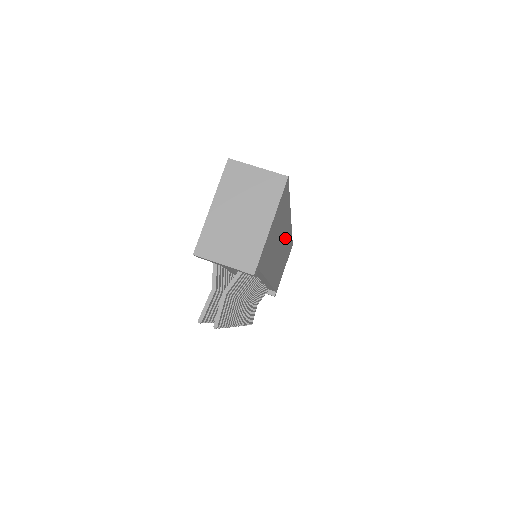
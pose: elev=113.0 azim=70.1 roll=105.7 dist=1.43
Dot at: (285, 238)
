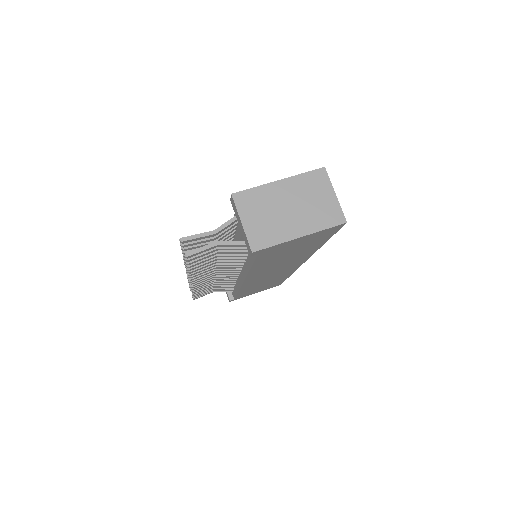
Dot at: (287, 268)
